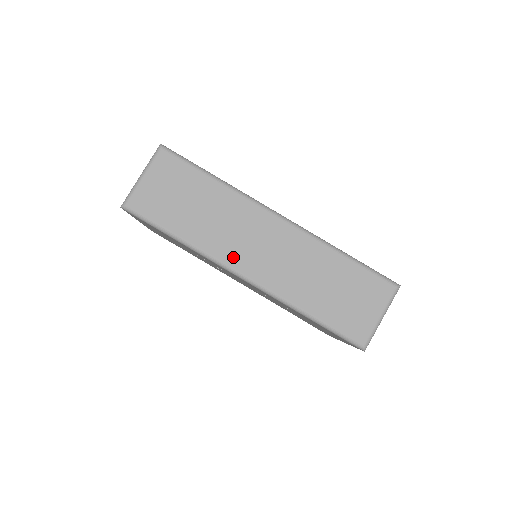
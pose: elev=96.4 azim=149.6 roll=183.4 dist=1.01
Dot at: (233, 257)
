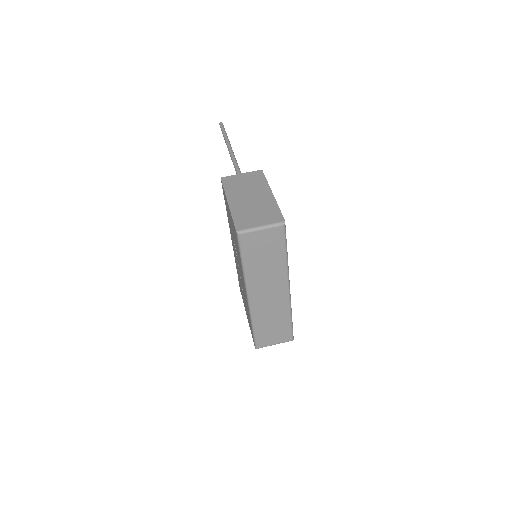
Dot at: (254, 289)
